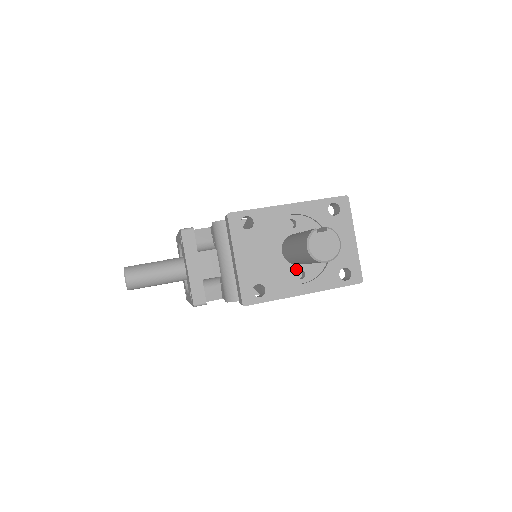
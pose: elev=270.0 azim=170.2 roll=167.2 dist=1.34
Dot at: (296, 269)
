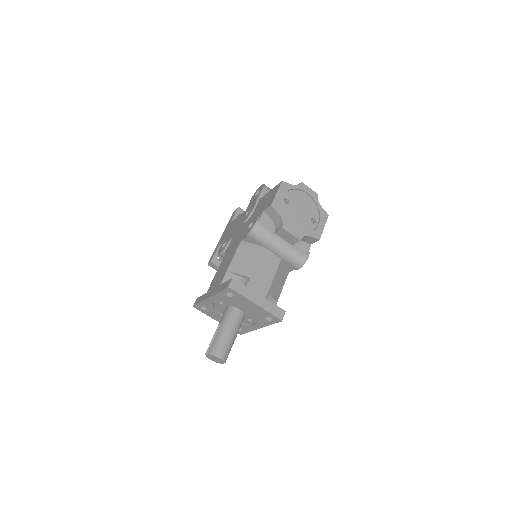
Dot at: (245, 319)
